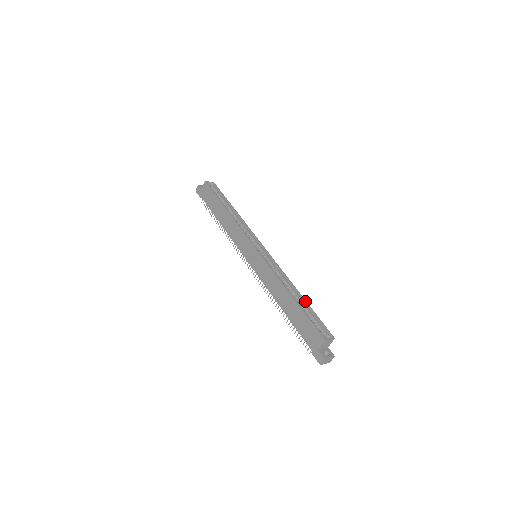
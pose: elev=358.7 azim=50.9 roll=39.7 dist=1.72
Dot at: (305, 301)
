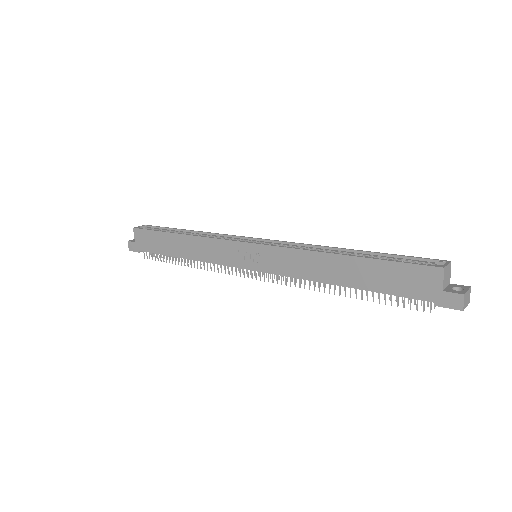
Dot at: (366, 251)
